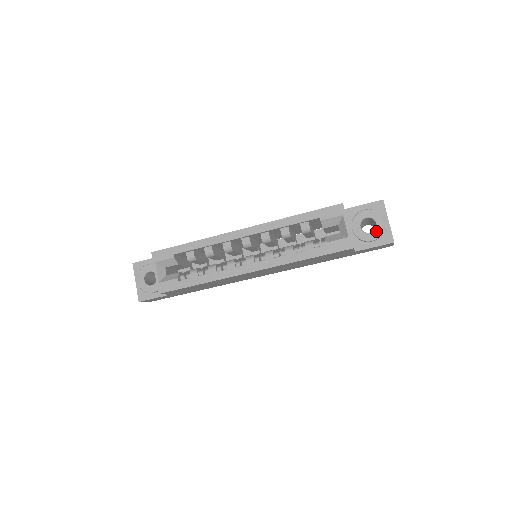
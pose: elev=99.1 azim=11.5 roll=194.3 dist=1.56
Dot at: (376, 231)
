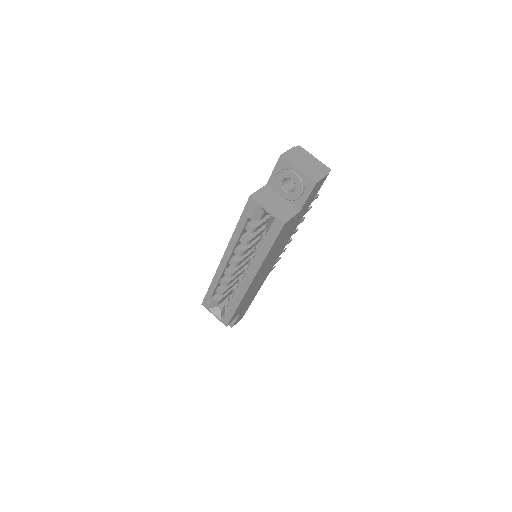
Dot at: (296, 186)
